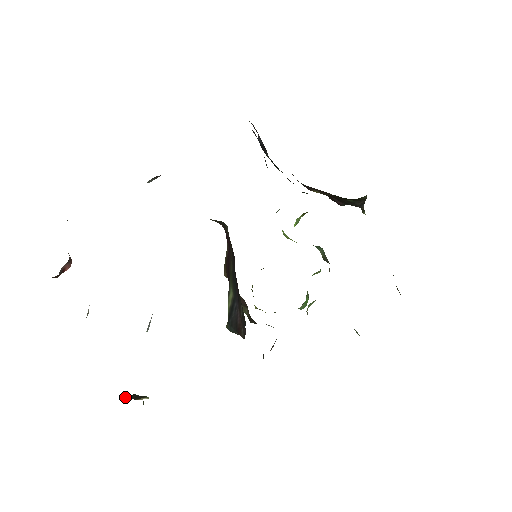
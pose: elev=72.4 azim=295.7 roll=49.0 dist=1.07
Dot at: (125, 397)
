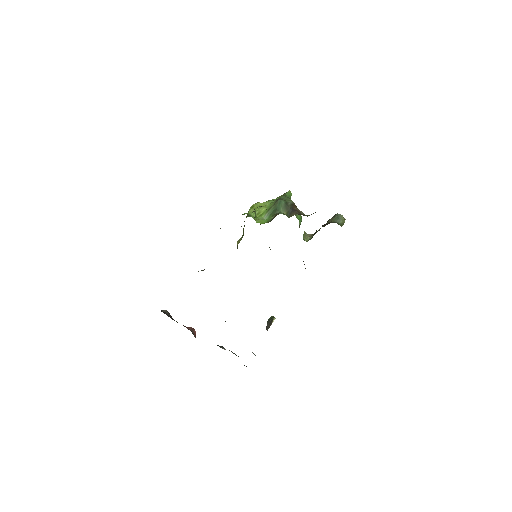
Dot at: occluded
